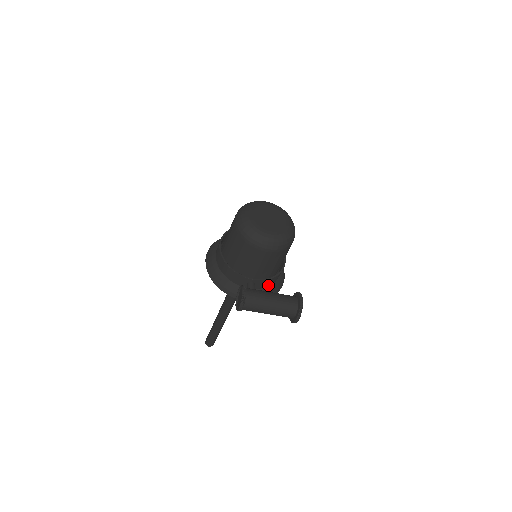
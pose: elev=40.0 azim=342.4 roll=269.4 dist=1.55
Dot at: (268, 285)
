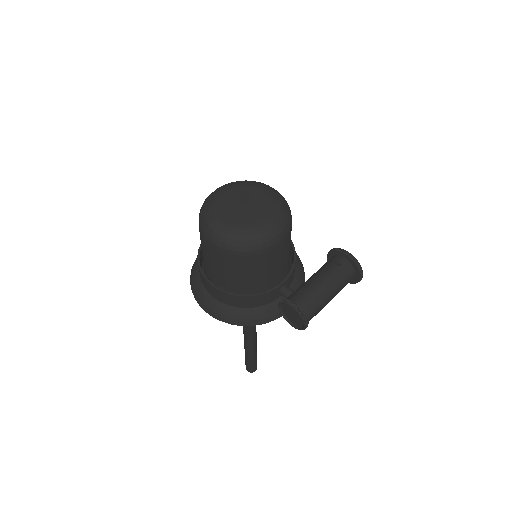
Dot at: (294, 272)
